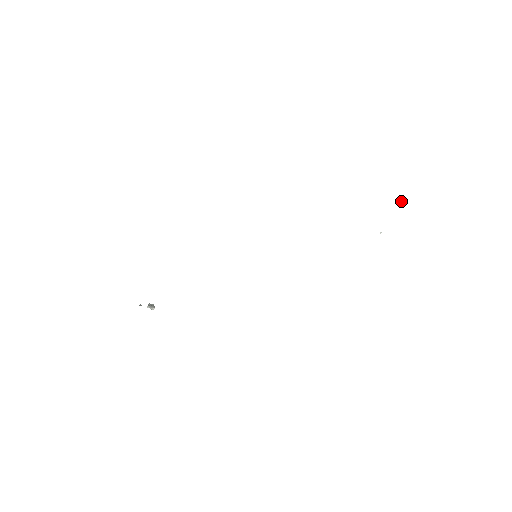
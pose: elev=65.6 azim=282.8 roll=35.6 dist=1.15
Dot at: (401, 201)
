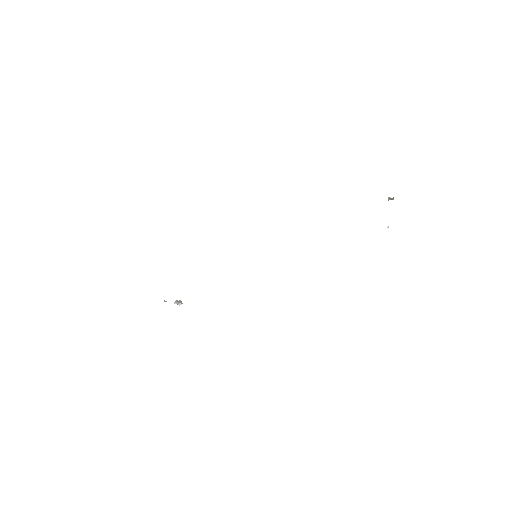
Dot at: (390, 198)
